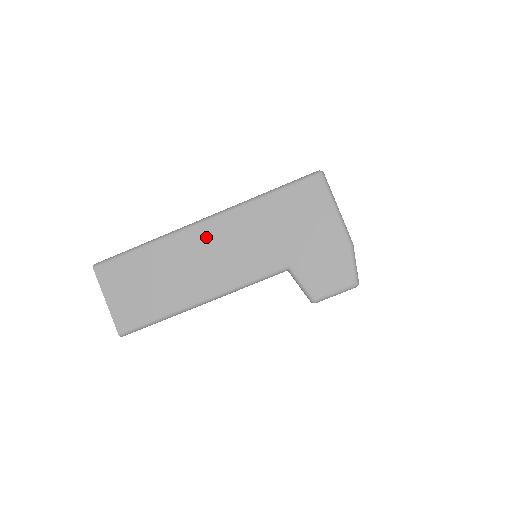
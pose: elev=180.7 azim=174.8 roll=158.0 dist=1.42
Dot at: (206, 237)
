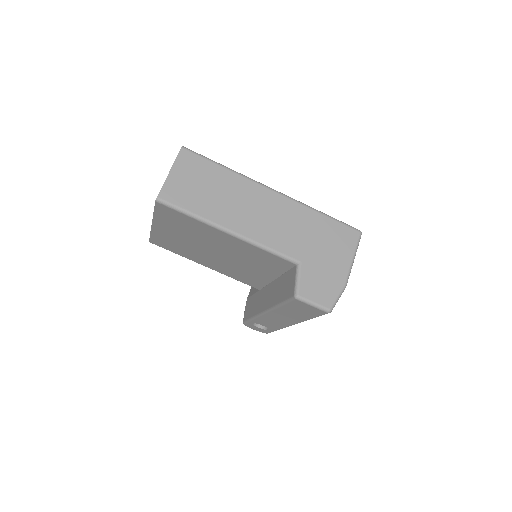
Dot at: (267, 200)
